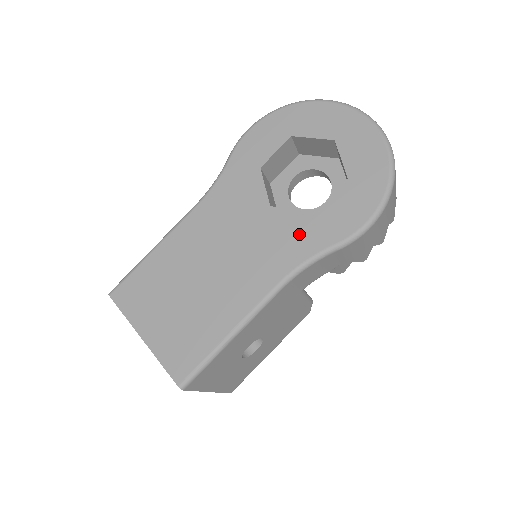
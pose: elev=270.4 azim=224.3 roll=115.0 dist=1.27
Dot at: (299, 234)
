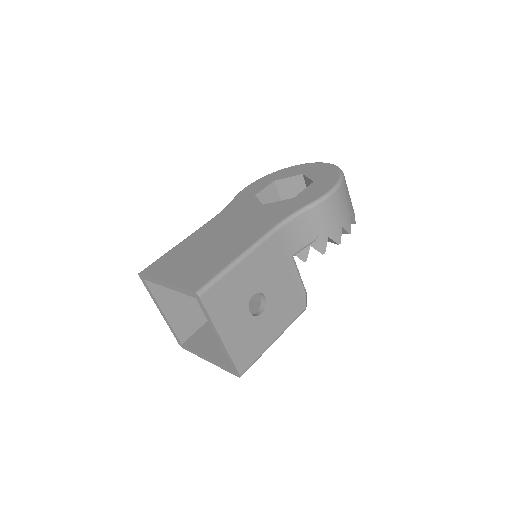
Dot at: (285, 207)
